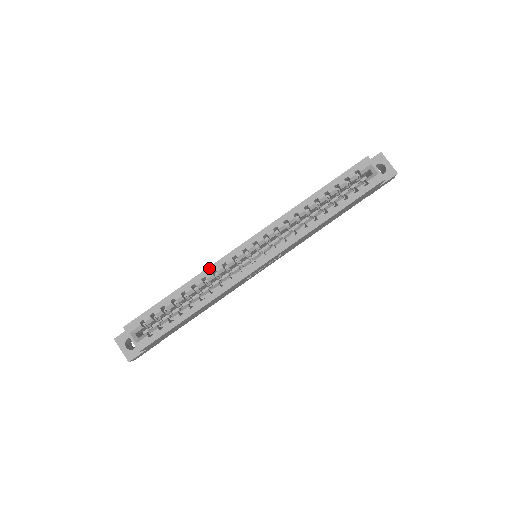
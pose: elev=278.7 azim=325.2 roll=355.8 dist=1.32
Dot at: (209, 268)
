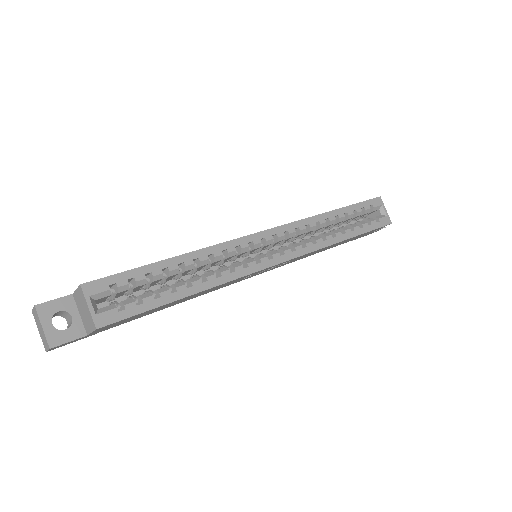
Dot at: (220, 245)
